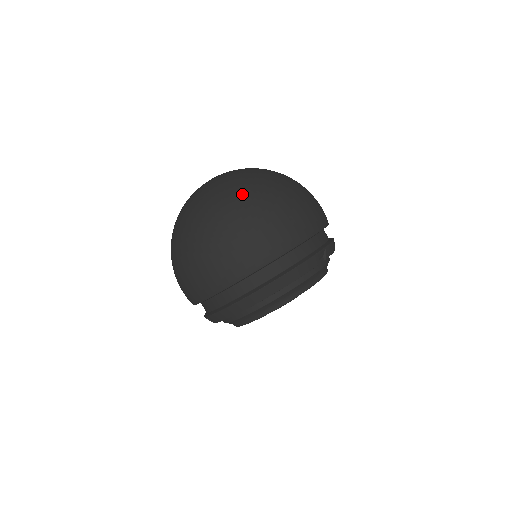
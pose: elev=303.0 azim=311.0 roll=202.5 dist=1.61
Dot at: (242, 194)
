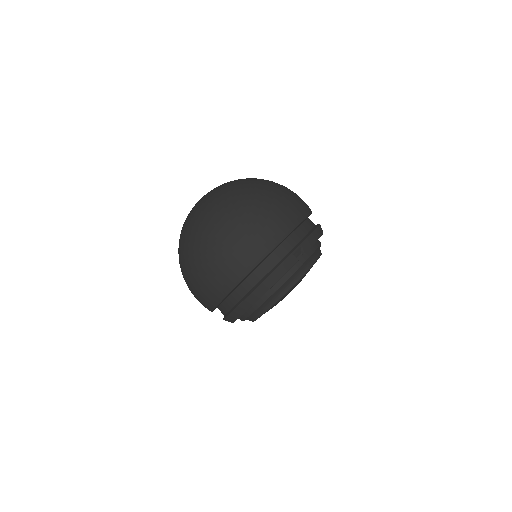
Dot at: (213, 219)
